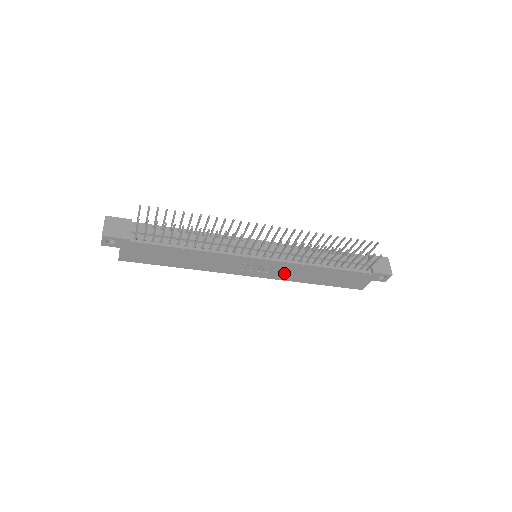
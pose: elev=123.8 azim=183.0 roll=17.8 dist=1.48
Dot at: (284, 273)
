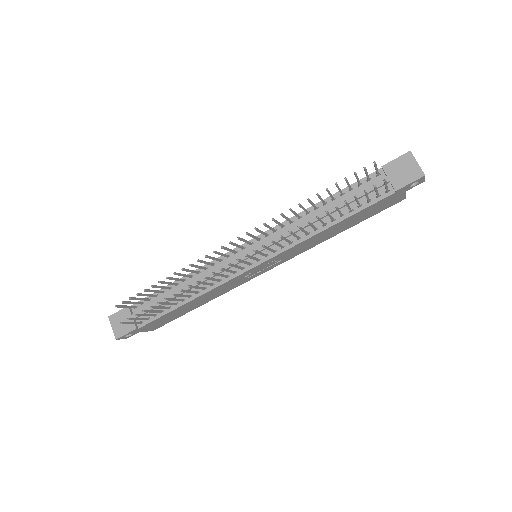
Dot at: (297, 251)
